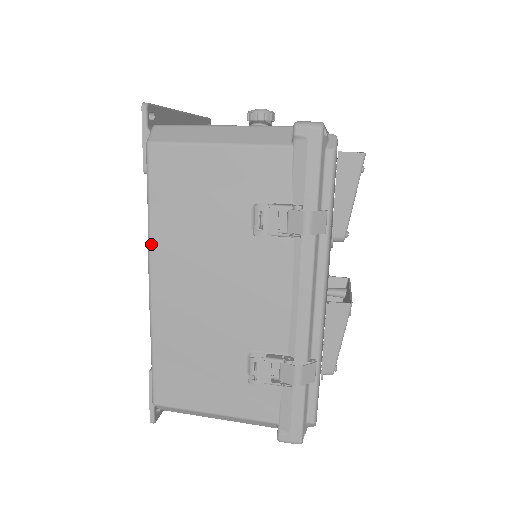
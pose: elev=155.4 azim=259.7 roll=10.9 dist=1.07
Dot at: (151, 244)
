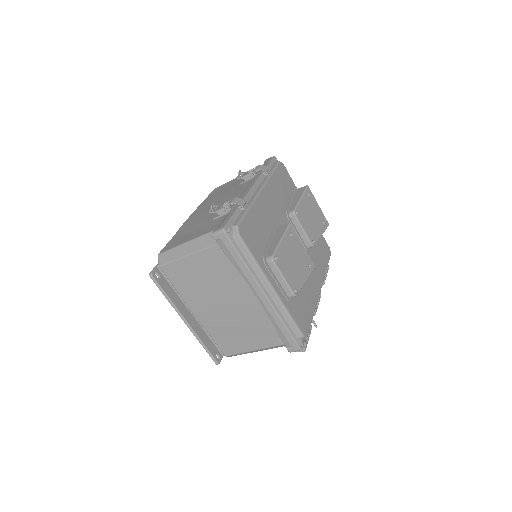
Dot at: (197, 208)
